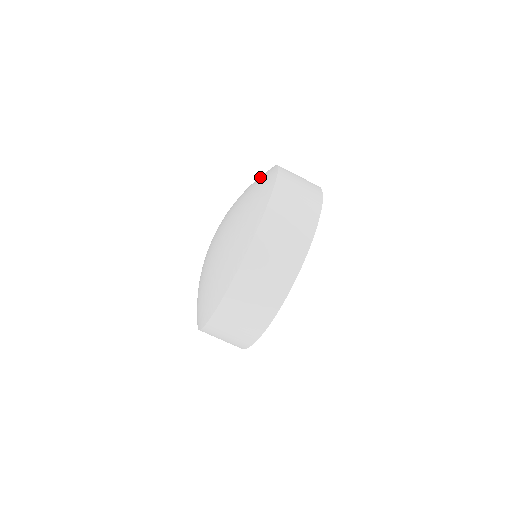
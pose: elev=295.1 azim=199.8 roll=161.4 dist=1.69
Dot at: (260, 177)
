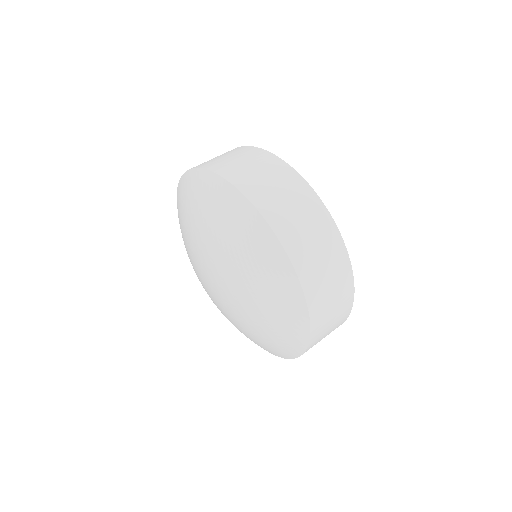
Dot at: (217, 205)
